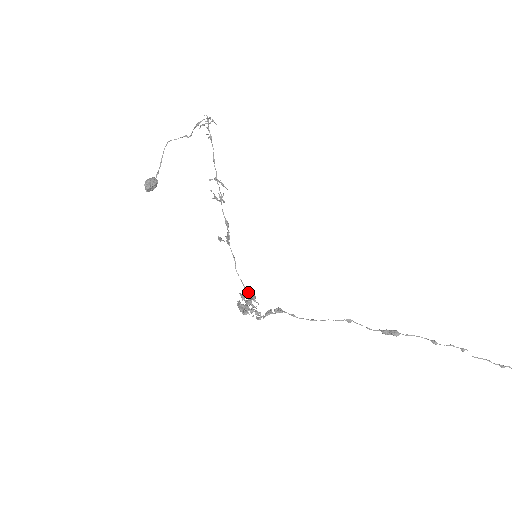
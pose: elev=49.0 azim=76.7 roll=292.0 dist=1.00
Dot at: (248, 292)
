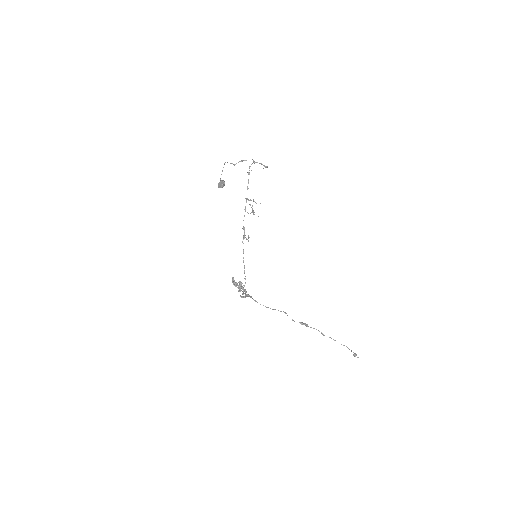
Dot at: occluded
